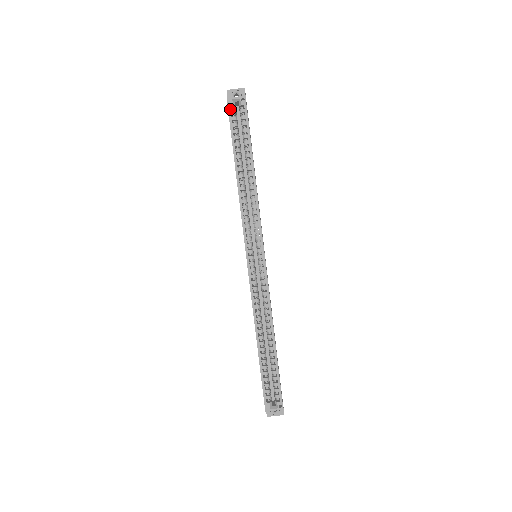
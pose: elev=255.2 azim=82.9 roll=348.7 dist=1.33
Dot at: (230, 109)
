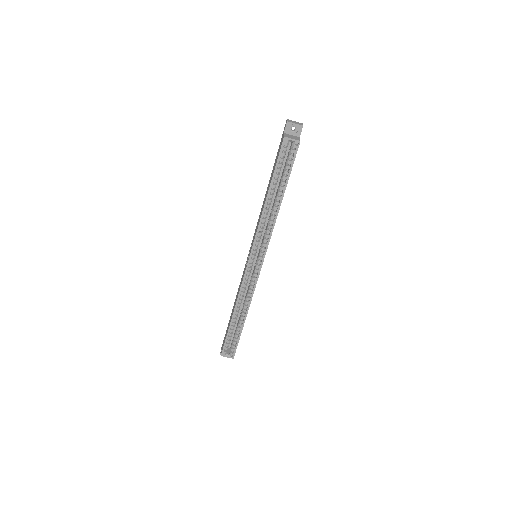
Dot at: (283, 146)
